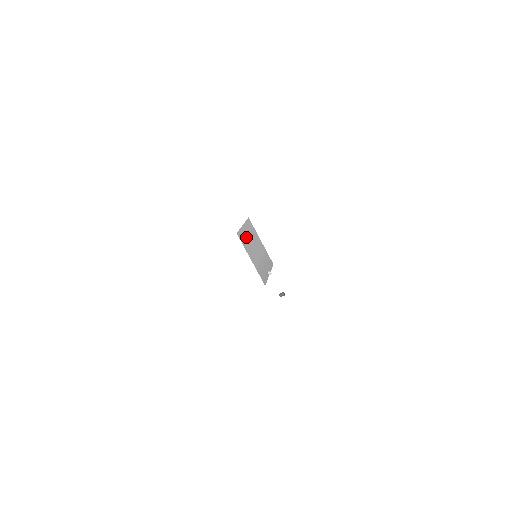
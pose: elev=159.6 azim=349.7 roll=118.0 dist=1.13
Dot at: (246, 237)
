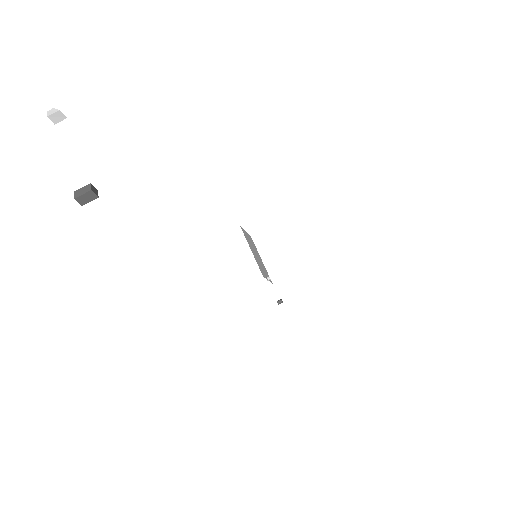
Dot at: (248, 238)
